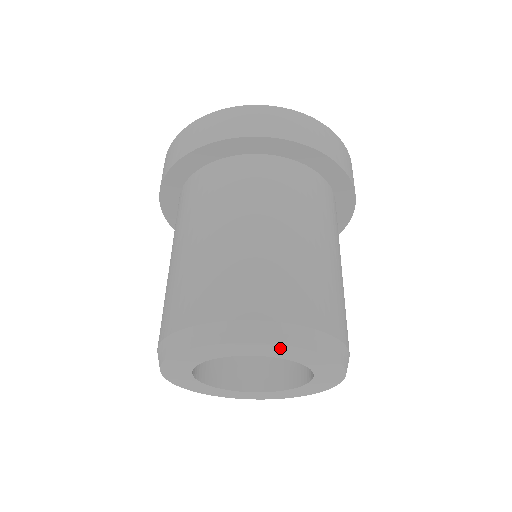
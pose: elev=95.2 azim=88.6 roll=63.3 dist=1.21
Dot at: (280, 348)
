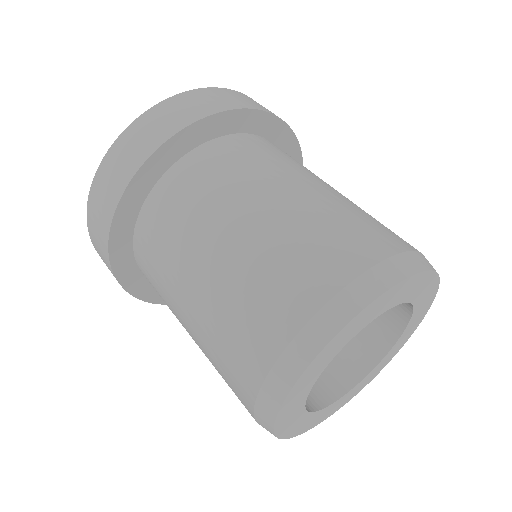
Dot at: (346, 330)
